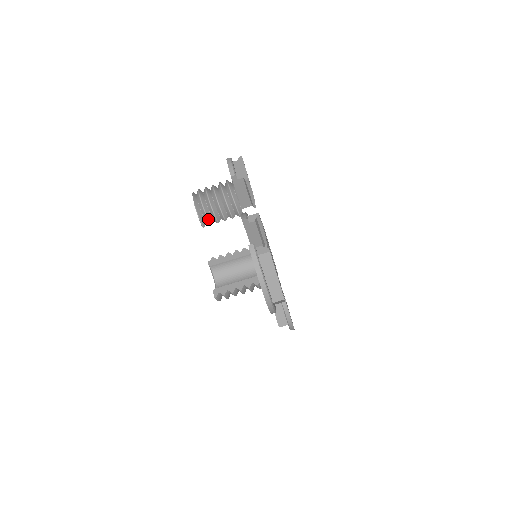
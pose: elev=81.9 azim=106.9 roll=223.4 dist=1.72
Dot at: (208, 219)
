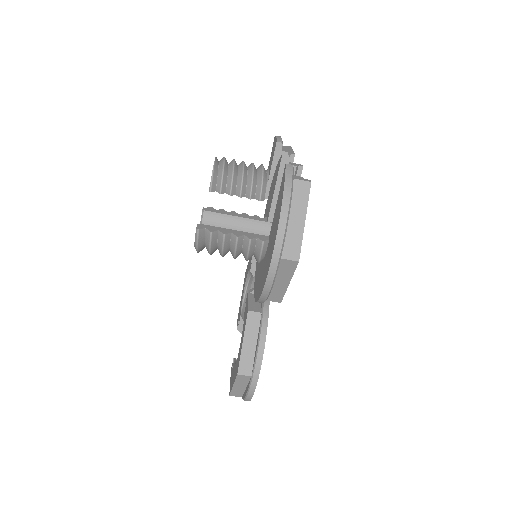
Dot at: (222, 183)
